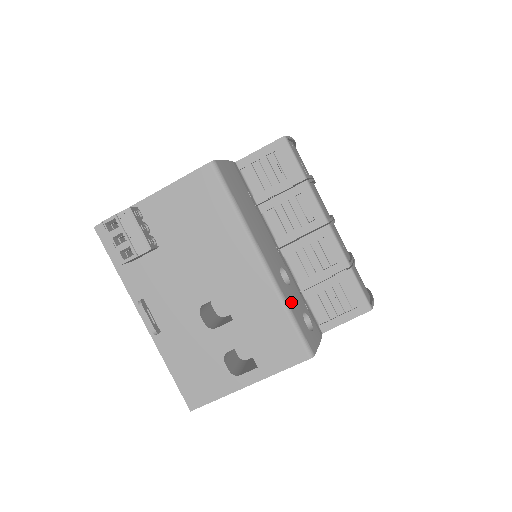
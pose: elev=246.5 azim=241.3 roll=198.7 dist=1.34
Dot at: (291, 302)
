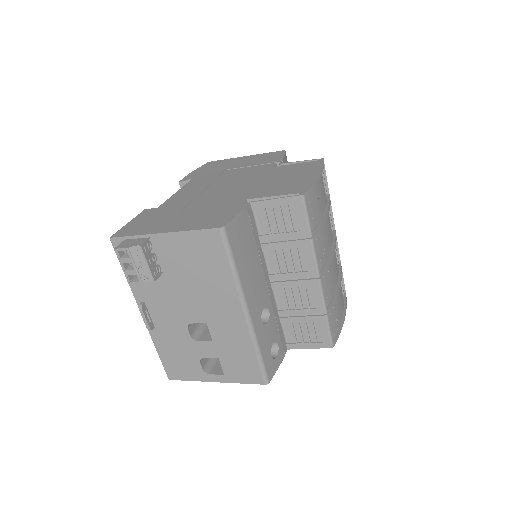
Dot at: (263, 342)
